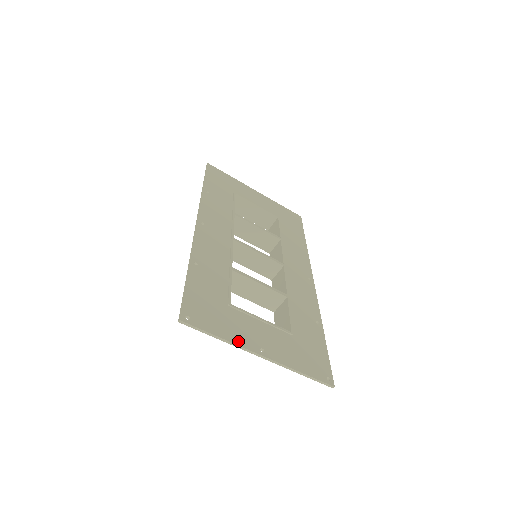
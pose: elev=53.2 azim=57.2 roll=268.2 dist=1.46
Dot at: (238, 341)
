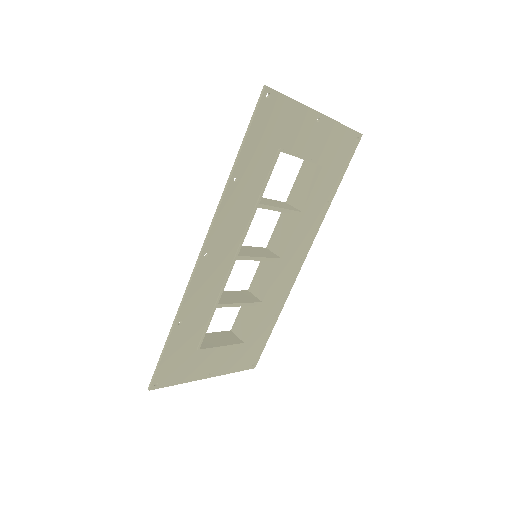
Dot at: (193, 378)
